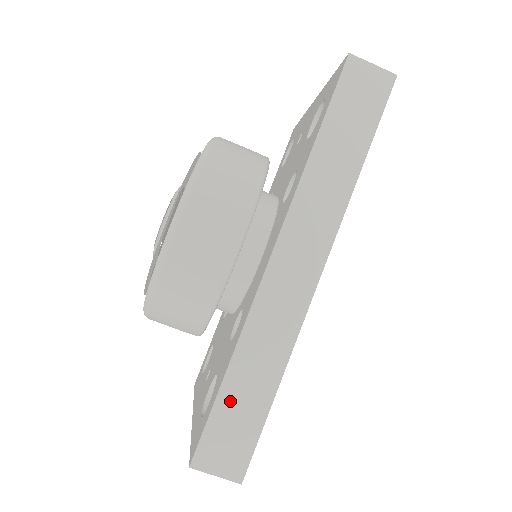
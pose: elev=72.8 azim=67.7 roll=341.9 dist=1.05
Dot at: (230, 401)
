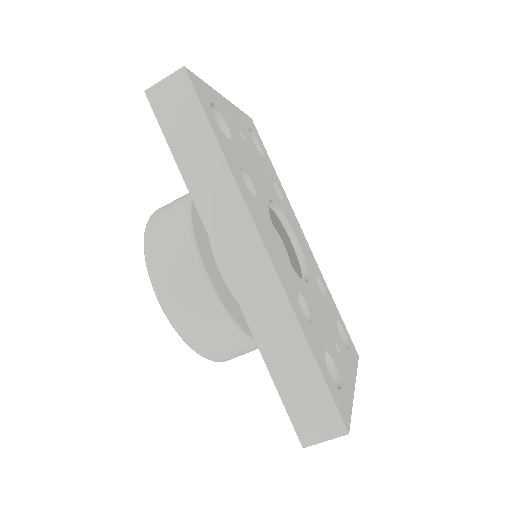
Dot at: (287, 384)
